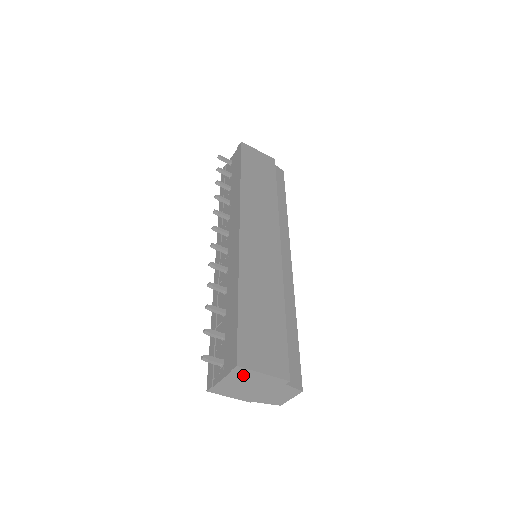
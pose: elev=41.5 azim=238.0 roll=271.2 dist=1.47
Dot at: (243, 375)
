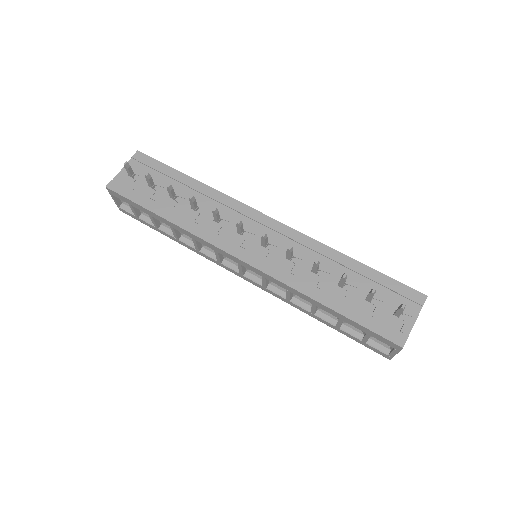
Dot at: occluded
